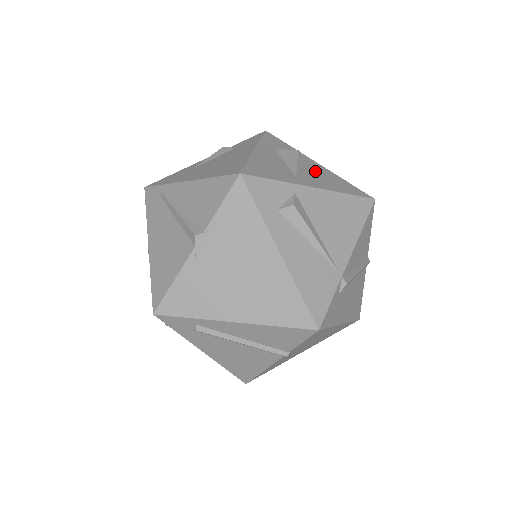
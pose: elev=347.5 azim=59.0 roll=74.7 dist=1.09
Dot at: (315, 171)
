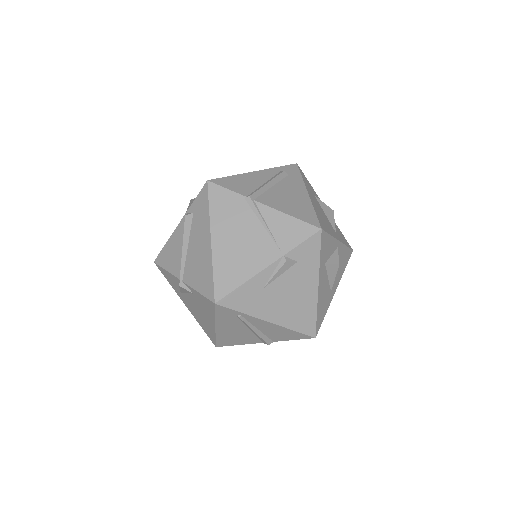
Dot at: occluded
